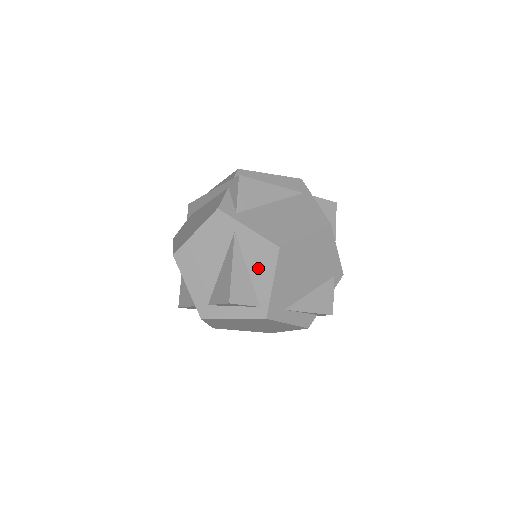
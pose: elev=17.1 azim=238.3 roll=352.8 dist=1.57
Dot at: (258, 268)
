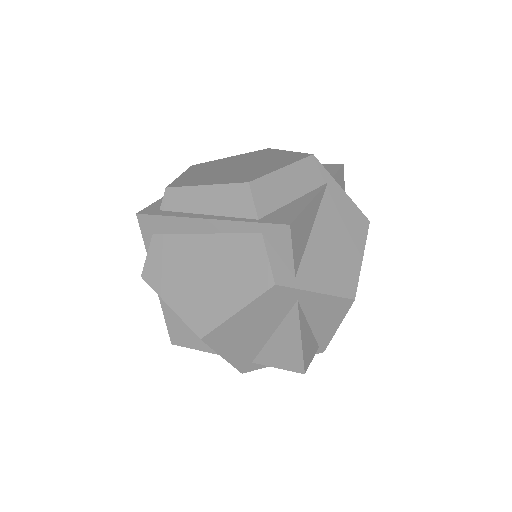
Dot at: (323, 321)
